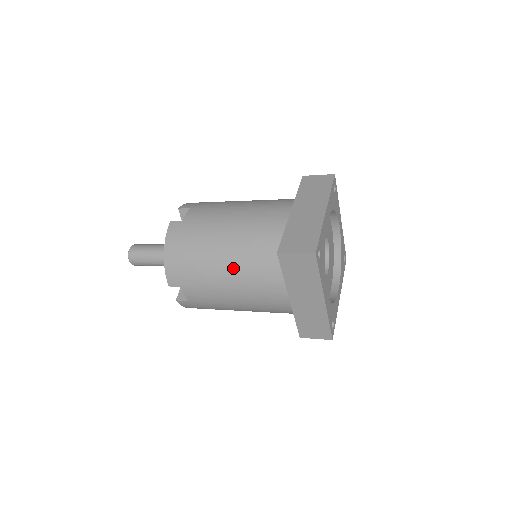
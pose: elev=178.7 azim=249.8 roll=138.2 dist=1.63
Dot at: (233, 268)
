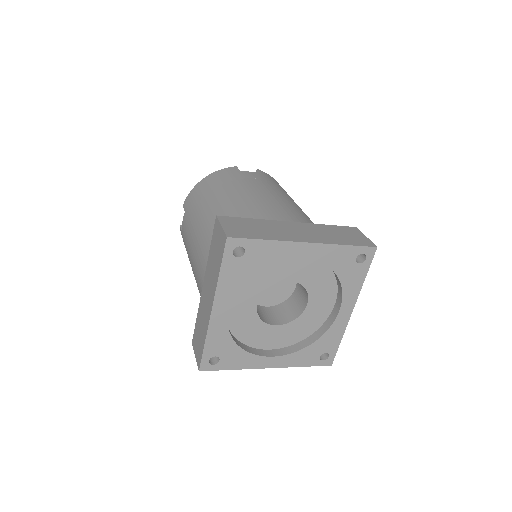
Dot at: (208, 220)
